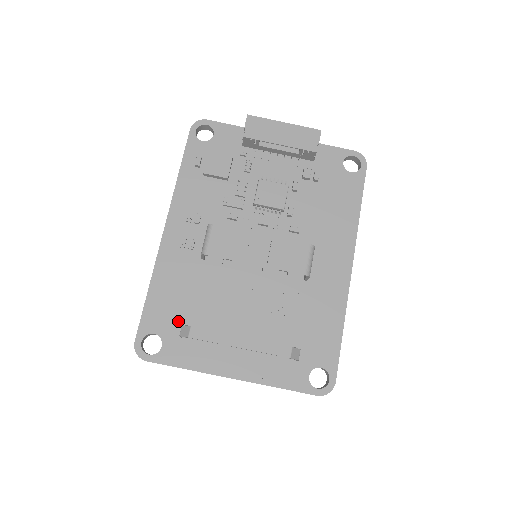
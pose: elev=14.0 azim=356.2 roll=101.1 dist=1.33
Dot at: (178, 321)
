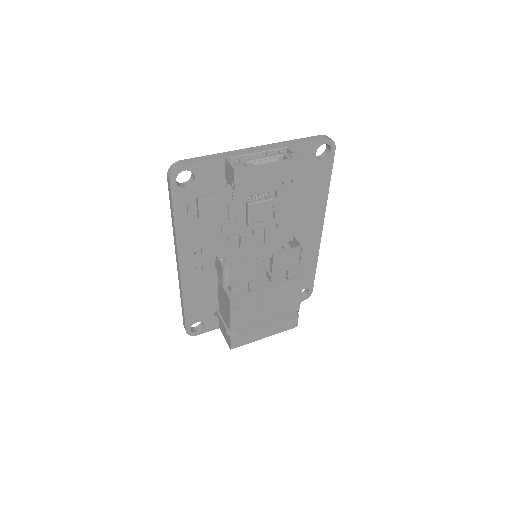
Dot at: (210, 310)
